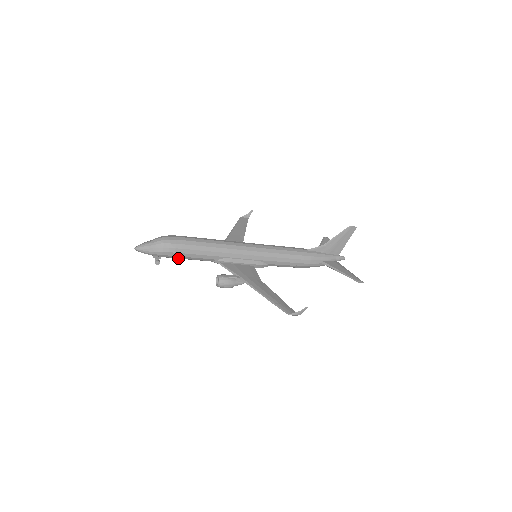
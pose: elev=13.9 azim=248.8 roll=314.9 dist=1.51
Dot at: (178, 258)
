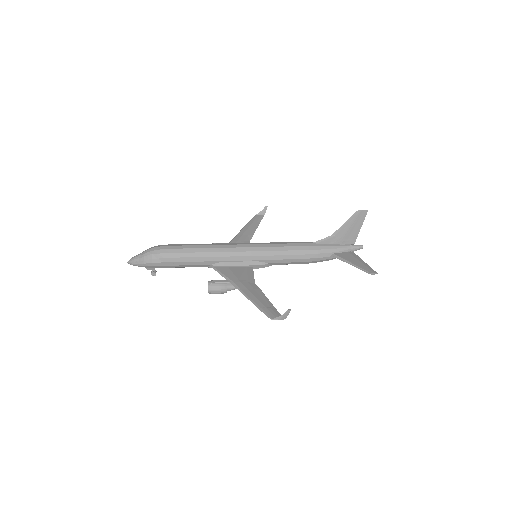
Dot at: (171, 267)
